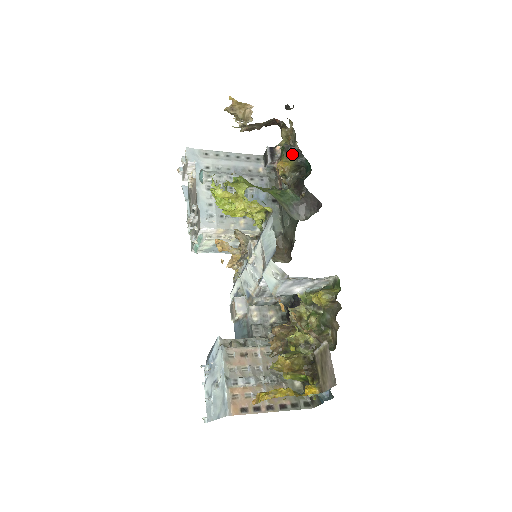
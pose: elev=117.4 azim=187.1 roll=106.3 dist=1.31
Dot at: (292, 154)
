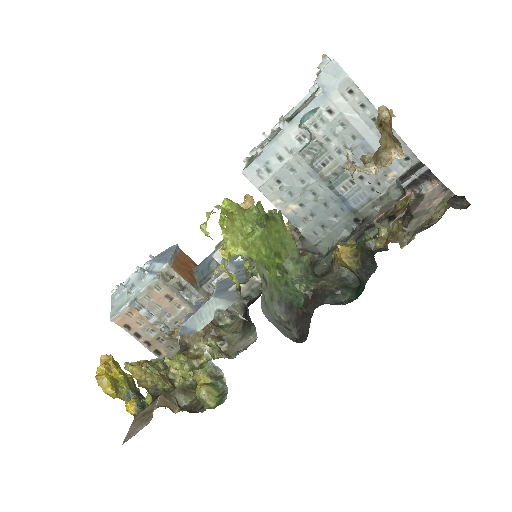
Dot at: (363, 261)
